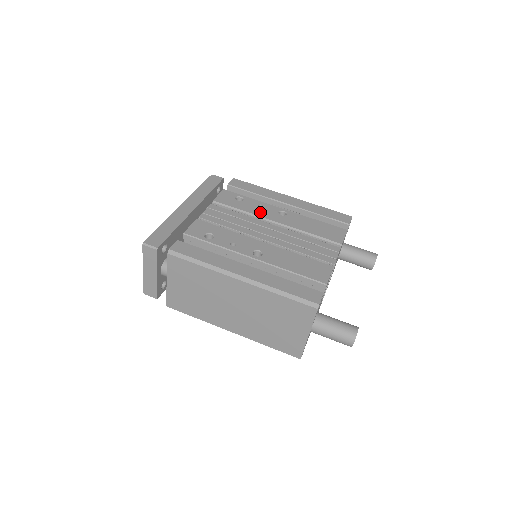
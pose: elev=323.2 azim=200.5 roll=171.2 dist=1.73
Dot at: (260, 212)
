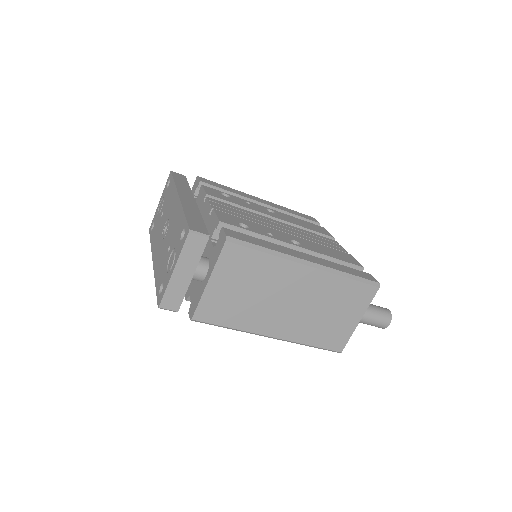
Dot at: (254, 208)
